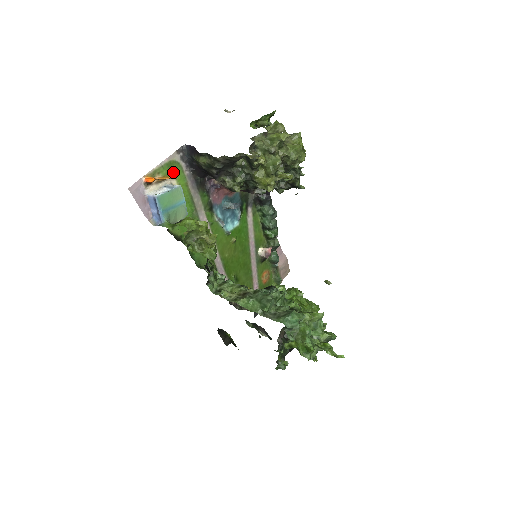
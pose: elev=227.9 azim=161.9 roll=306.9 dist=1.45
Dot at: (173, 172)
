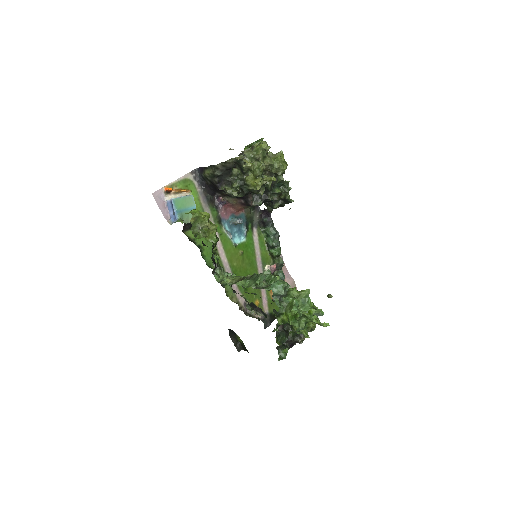
Dot at: (188, 187)
